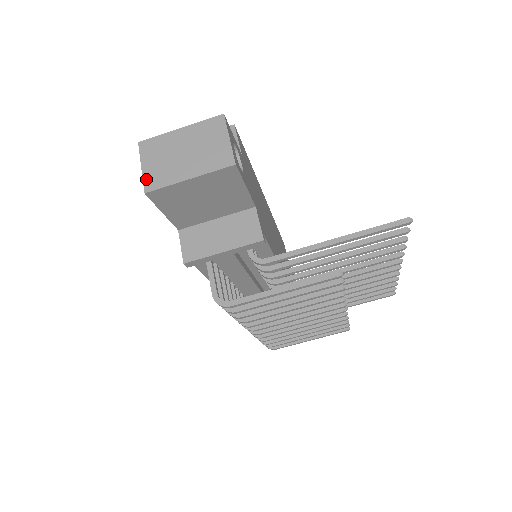
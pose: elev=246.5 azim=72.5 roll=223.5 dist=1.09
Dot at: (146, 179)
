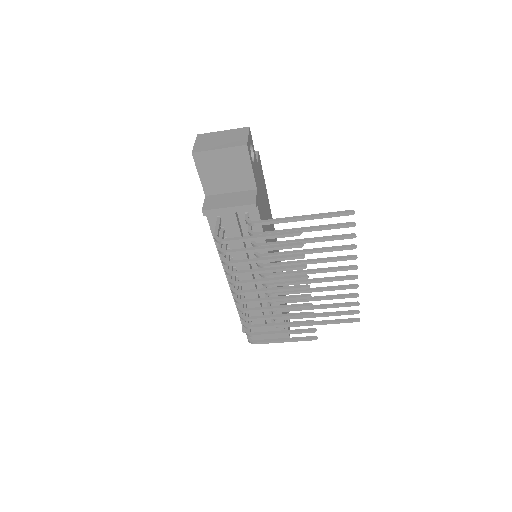
Dot at: (195, 148)
